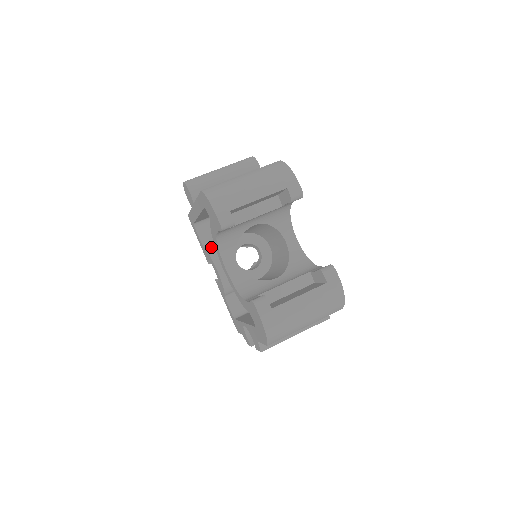
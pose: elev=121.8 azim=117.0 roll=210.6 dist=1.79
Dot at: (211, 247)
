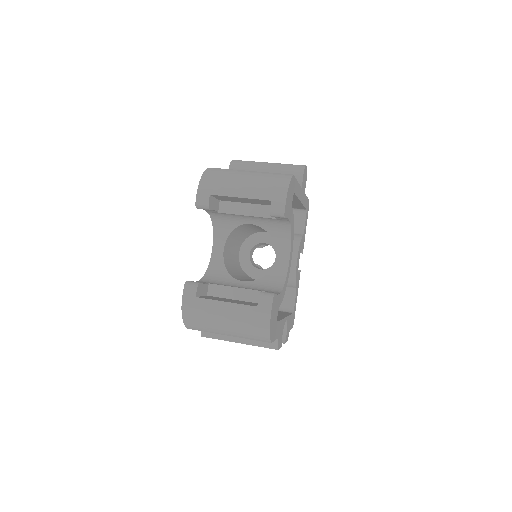
Dot at: occluded
